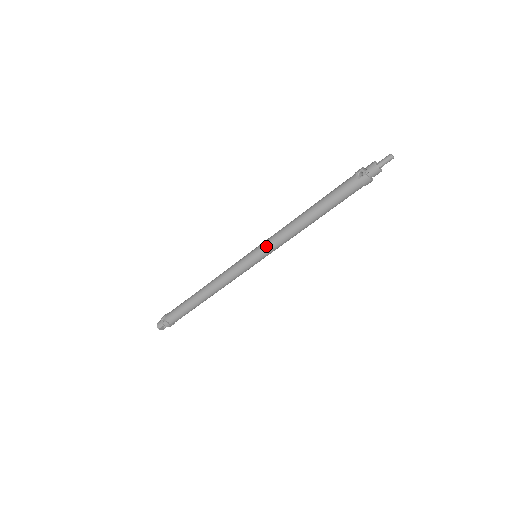
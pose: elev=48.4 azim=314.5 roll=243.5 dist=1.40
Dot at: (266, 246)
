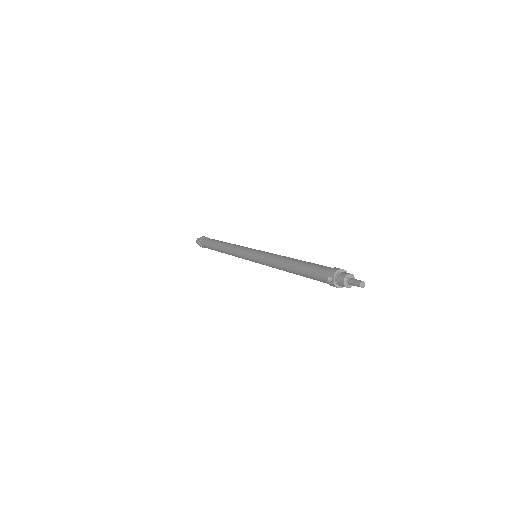
Dot at: (259, 261)
